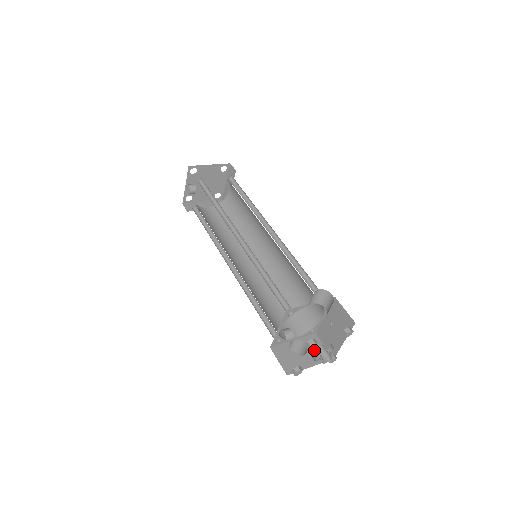
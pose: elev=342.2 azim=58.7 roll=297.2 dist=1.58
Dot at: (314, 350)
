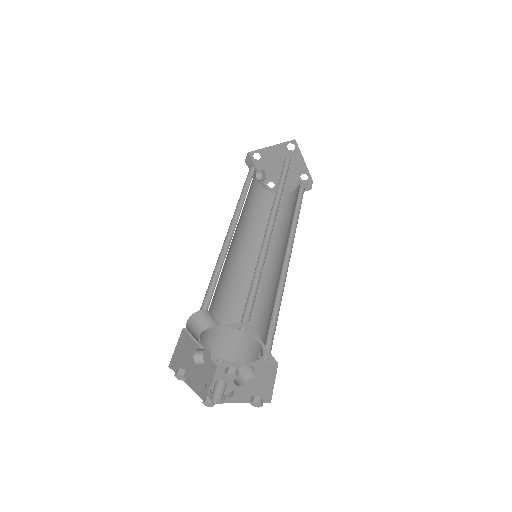
Dot at: (258, 384)
